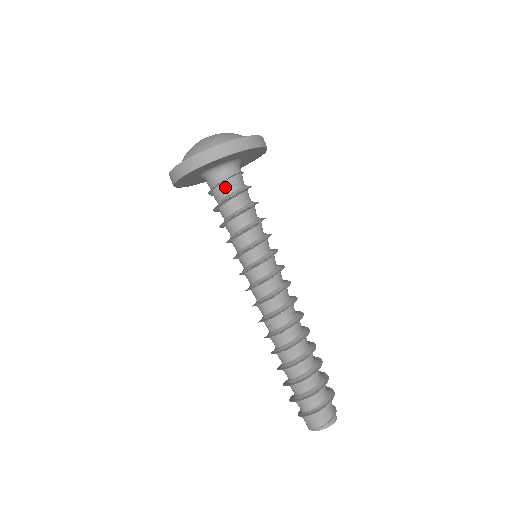
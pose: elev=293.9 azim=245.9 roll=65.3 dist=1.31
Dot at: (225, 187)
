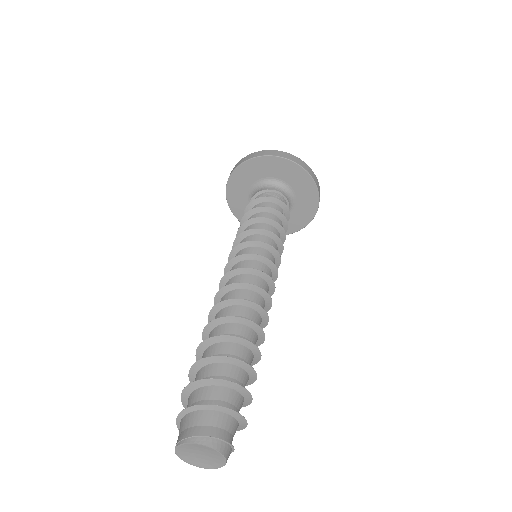
Dot at: occluded
